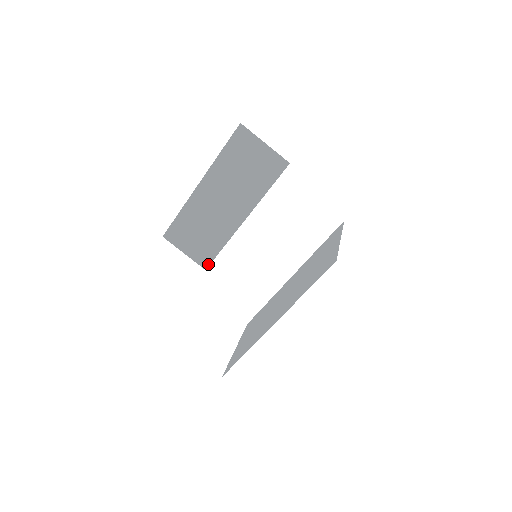
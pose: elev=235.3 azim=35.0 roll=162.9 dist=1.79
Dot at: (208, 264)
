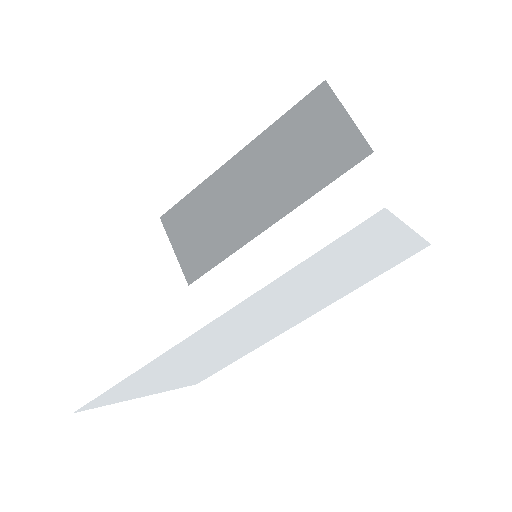
Dot at: (196, 277)
